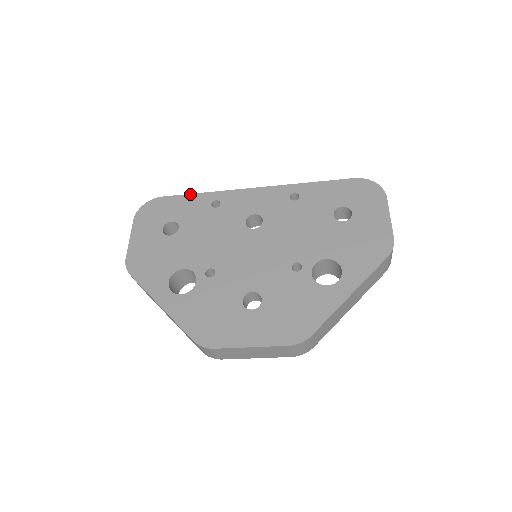
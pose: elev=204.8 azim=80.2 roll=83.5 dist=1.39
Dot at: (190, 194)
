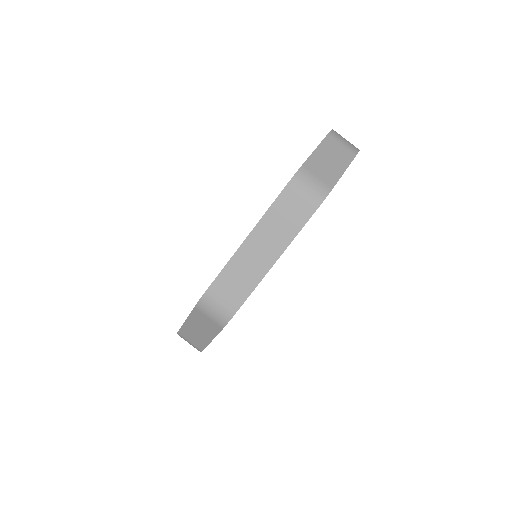
Dot at: occluded
